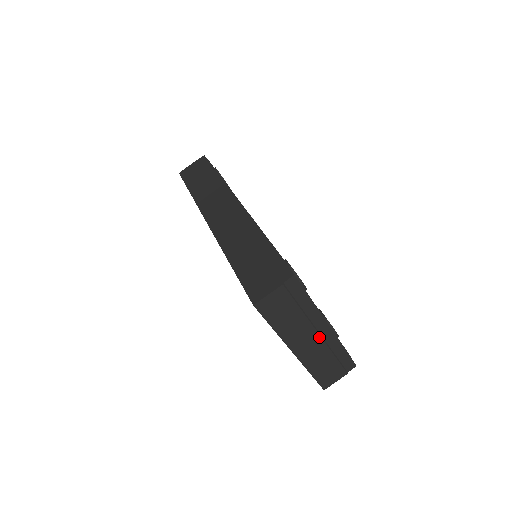
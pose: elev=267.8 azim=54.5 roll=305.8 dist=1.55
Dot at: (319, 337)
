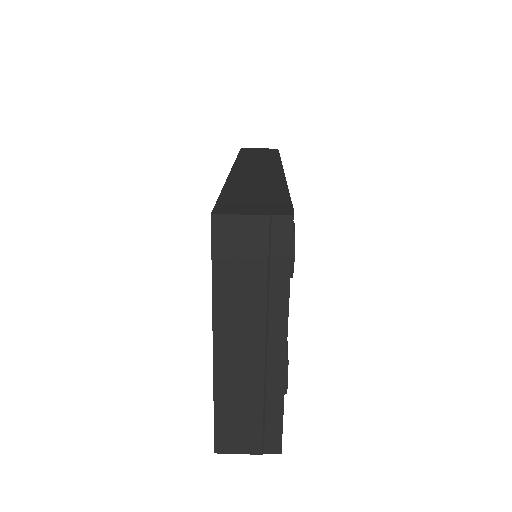
Dot at: (263, 353)
